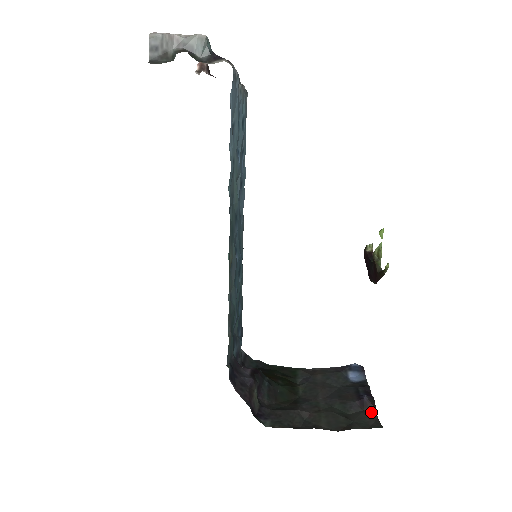
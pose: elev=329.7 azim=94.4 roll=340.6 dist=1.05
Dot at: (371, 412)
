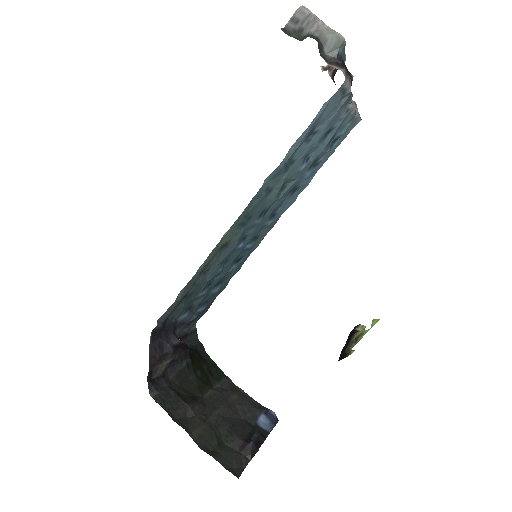
Dot at: (244, 459)
